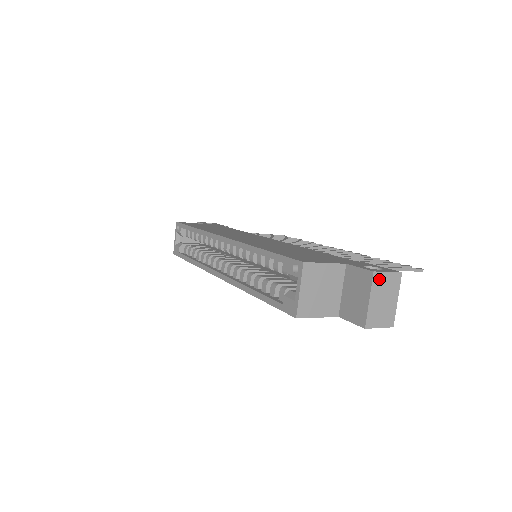
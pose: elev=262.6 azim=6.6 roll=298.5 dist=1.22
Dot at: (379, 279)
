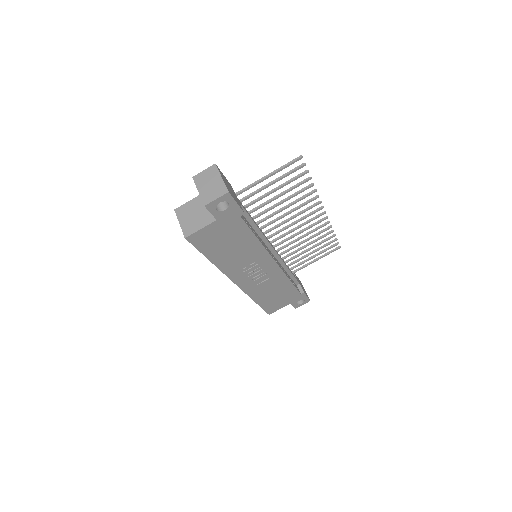
Dot at: (199, 178)
